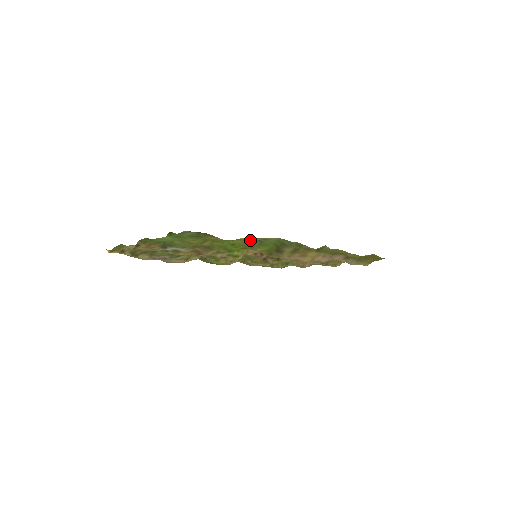
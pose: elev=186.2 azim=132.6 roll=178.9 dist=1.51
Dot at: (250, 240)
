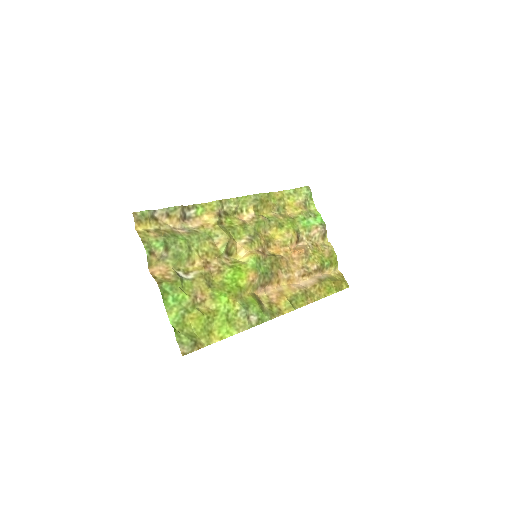
Dot at: (235, 319)
